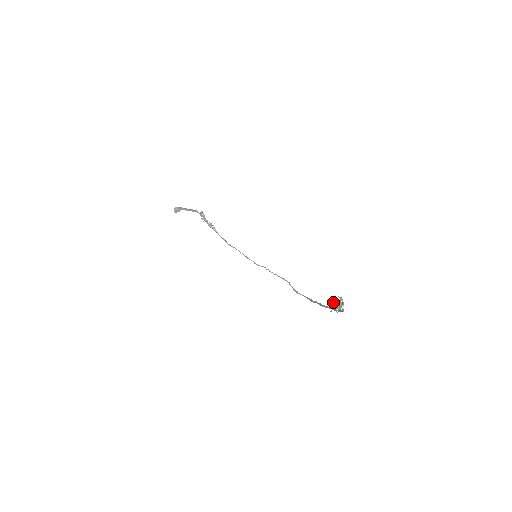
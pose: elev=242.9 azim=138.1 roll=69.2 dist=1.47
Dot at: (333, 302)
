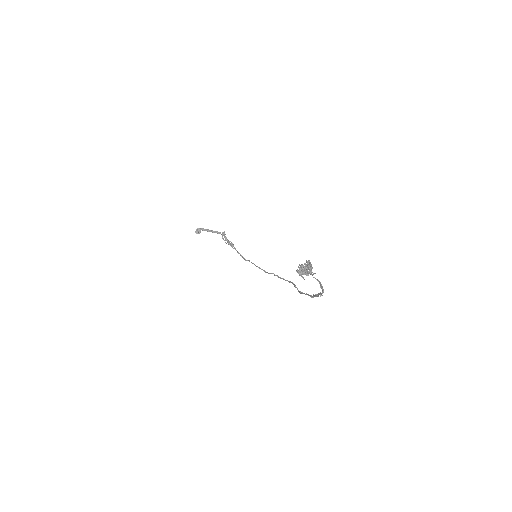
Dot at: (298, 266)
